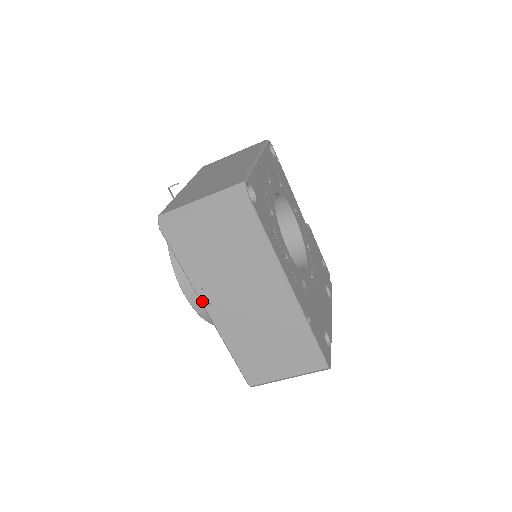
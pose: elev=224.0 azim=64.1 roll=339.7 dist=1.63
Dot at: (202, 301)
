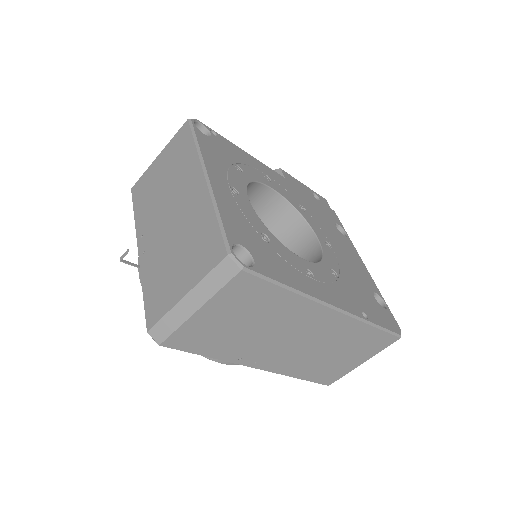
Dot at: (246, 365)
